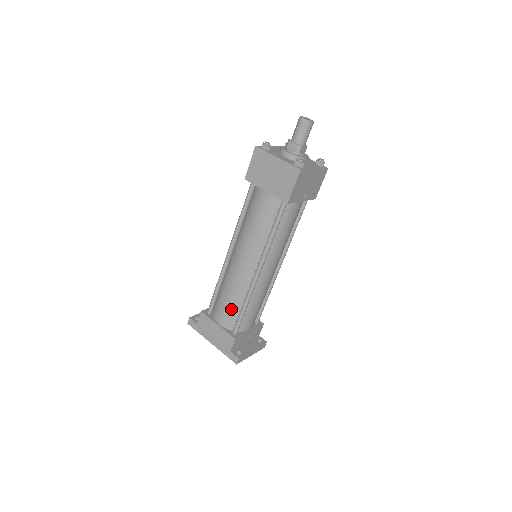
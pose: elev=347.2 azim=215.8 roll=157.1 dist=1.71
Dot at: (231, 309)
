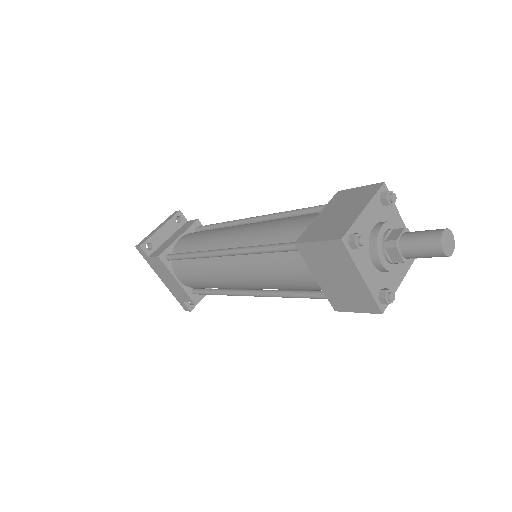
Dot at: (199, 284)
